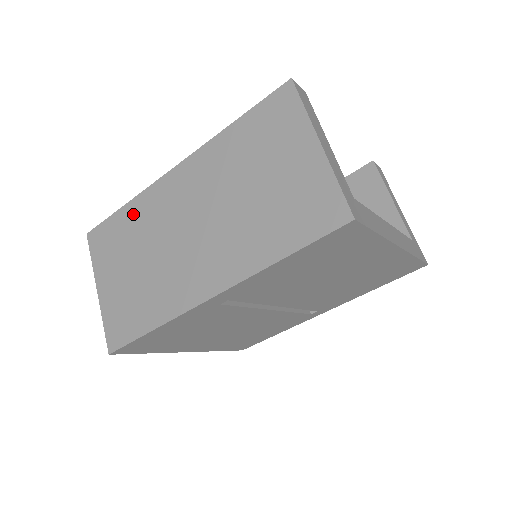
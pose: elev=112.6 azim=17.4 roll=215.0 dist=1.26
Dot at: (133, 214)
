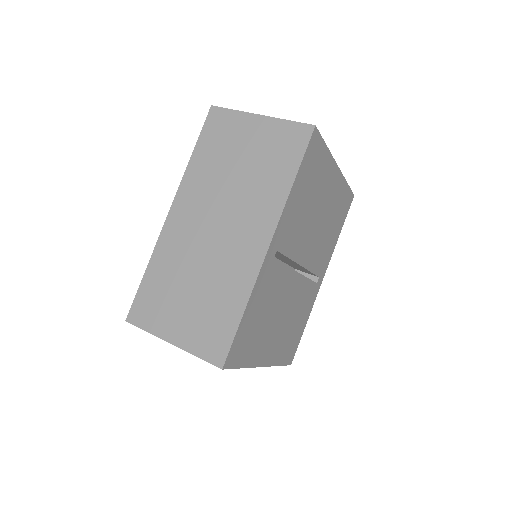
Dot at: (159, 267)
